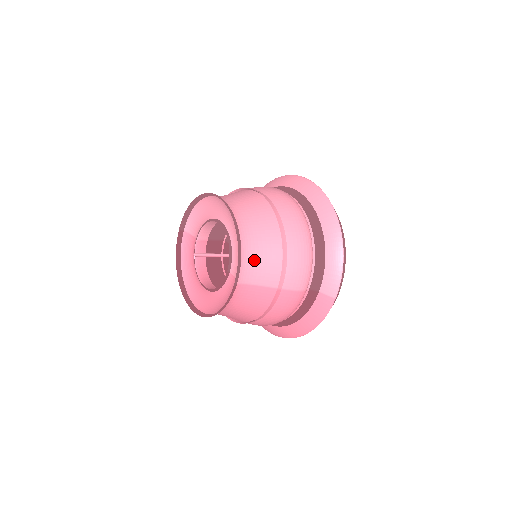
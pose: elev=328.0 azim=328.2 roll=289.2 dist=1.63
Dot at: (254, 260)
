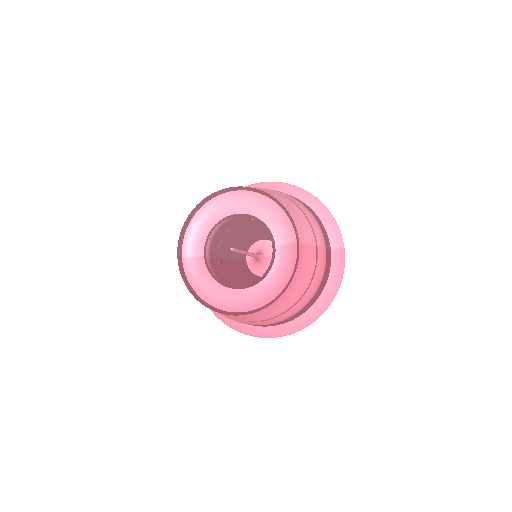
Dot at: (294, 221)
